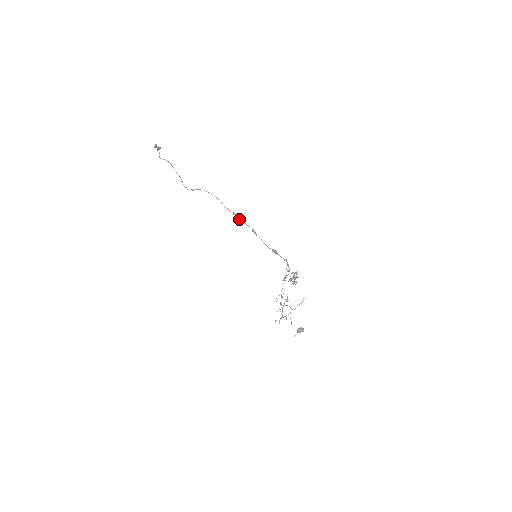
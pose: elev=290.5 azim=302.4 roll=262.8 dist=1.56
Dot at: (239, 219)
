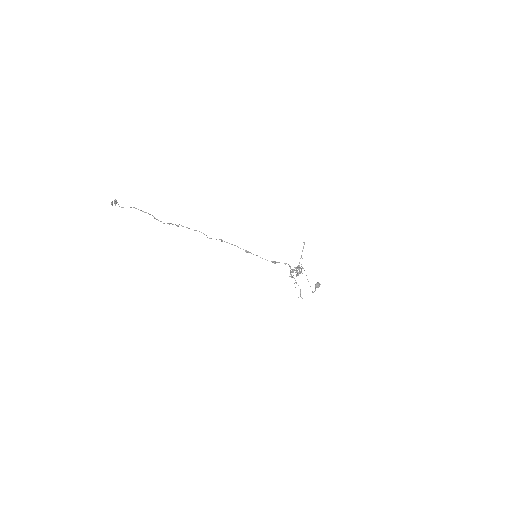
Dot at: occluded
